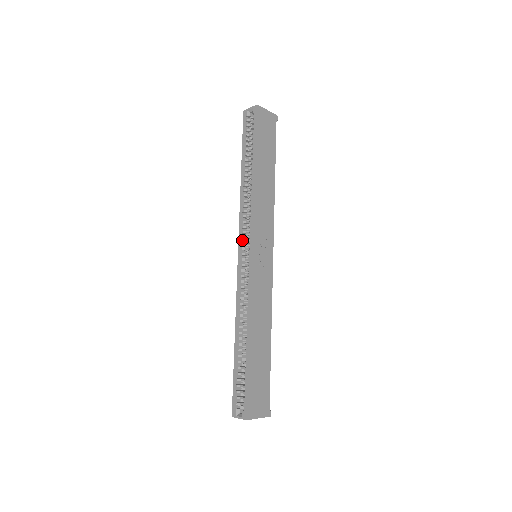
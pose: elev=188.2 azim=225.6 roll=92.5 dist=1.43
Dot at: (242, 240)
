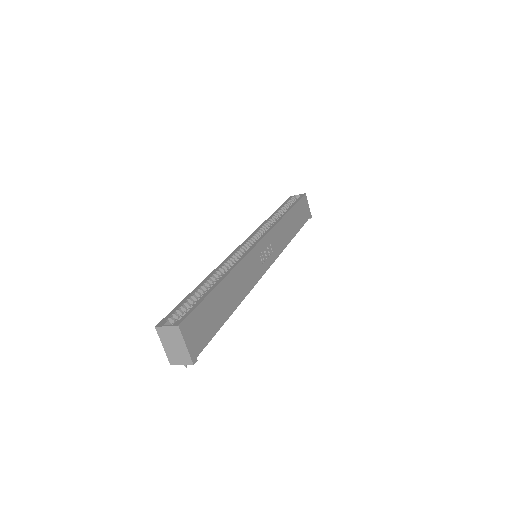
Dot at: (252, 237)
